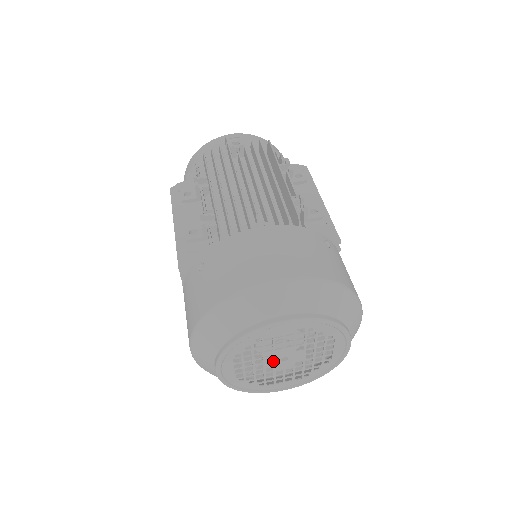
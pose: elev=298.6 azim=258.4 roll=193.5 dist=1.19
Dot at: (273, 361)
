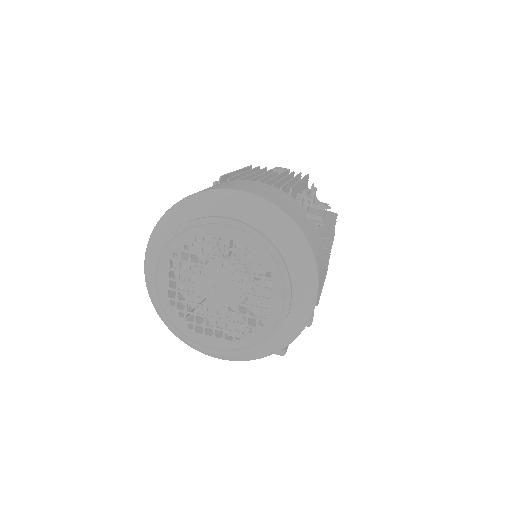
Dot at: (207, 286)
